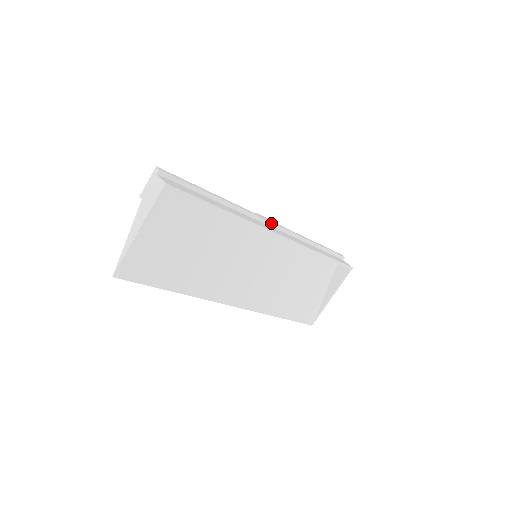
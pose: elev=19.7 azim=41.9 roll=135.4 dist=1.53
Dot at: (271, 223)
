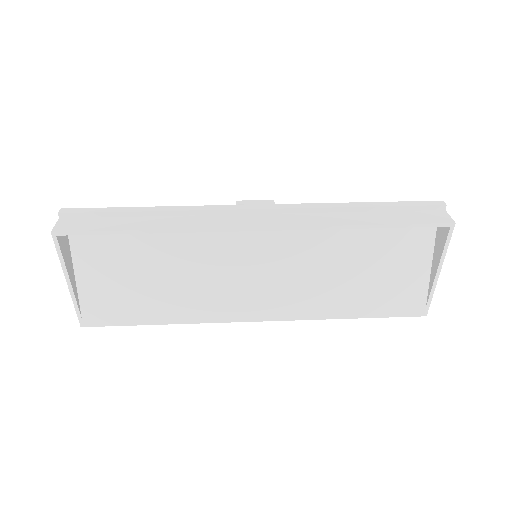
Dot at: (254, 210)
